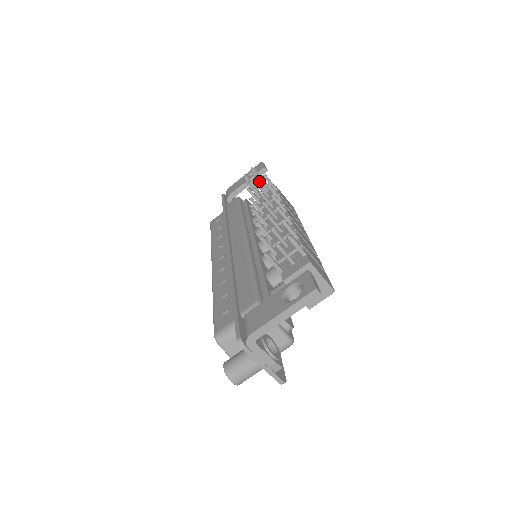
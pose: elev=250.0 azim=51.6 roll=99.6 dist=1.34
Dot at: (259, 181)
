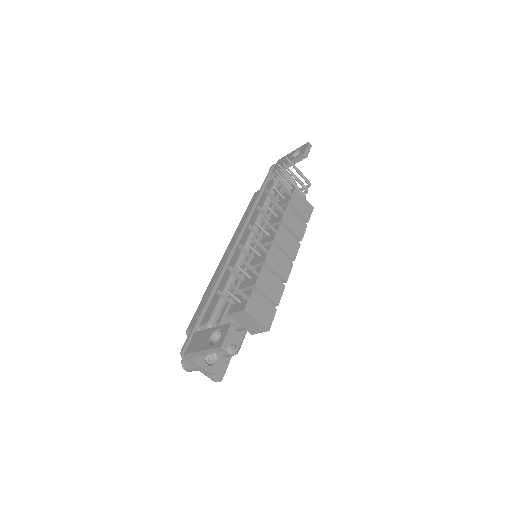
Dot at: (281, 180)
